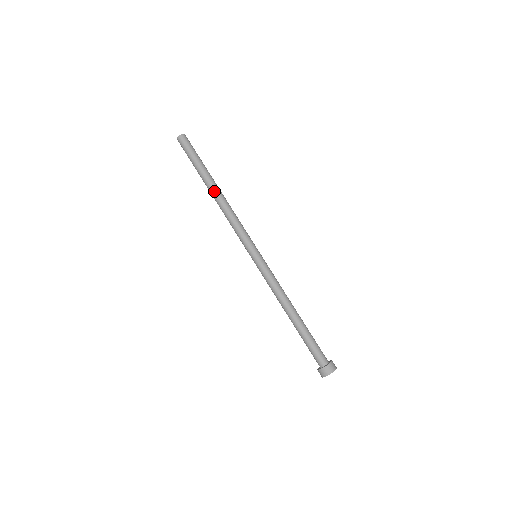
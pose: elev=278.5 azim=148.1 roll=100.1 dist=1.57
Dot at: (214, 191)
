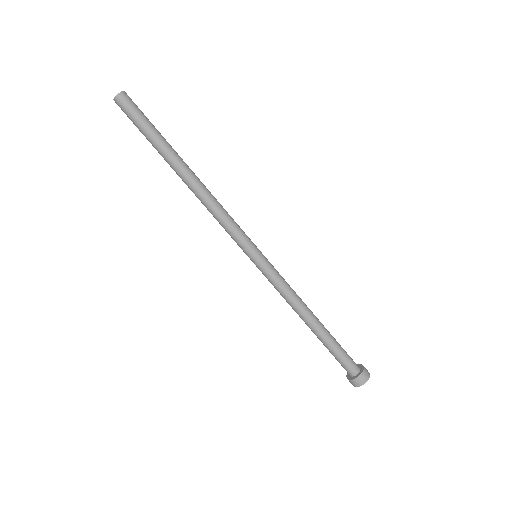
Dot at: (187, 174)
